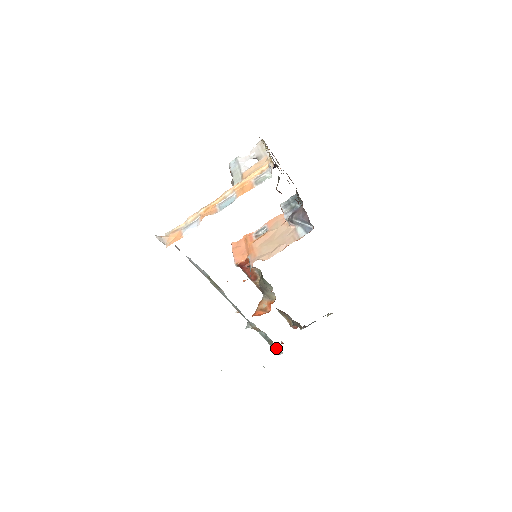
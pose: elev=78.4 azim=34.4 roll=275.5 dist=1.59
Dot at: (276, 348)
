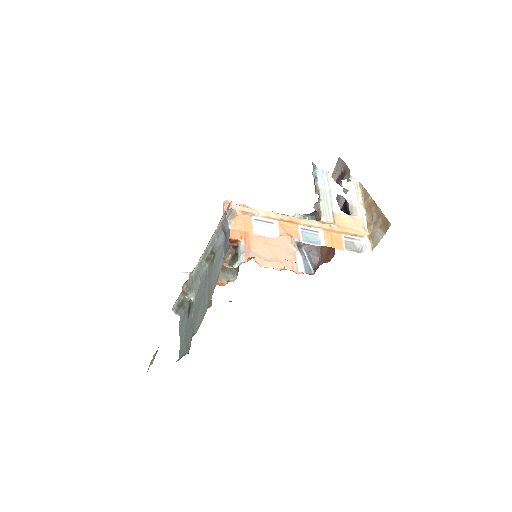
Dot at: (179, 310)
